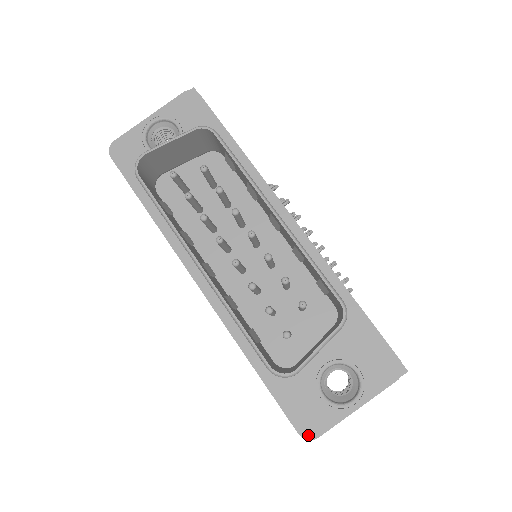
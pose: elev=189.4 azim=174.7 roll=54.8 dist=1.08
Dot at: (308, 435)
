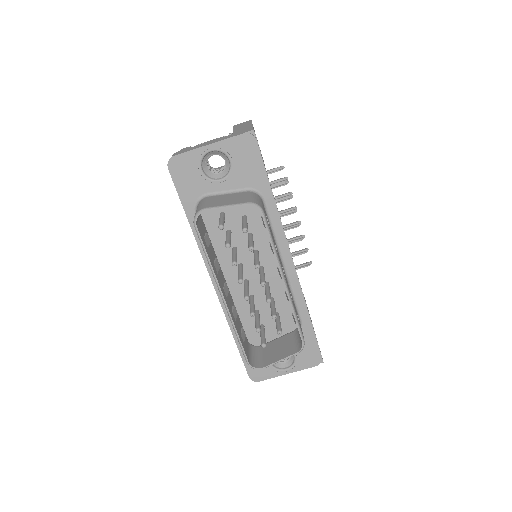
Dot at: (254, 379)
